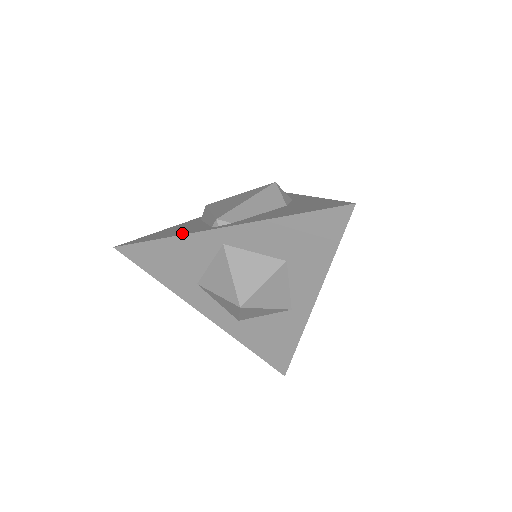
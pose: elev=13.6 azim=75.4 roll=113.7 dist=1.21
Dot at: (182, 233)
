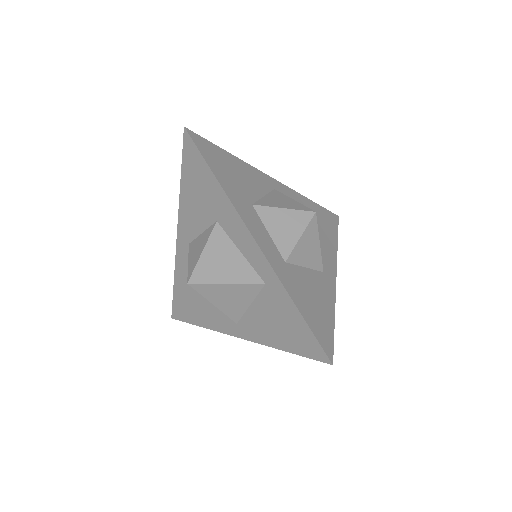
Dot at: occluded
